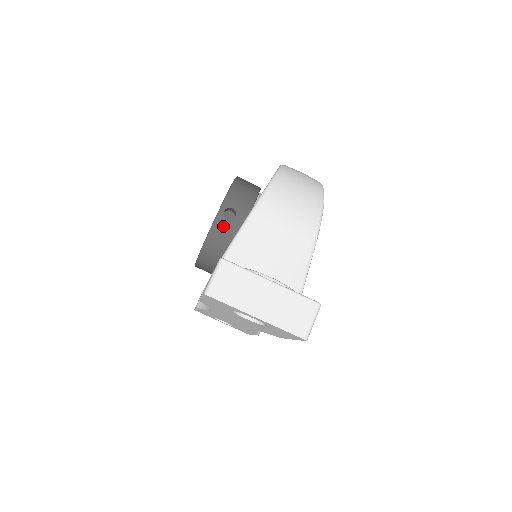
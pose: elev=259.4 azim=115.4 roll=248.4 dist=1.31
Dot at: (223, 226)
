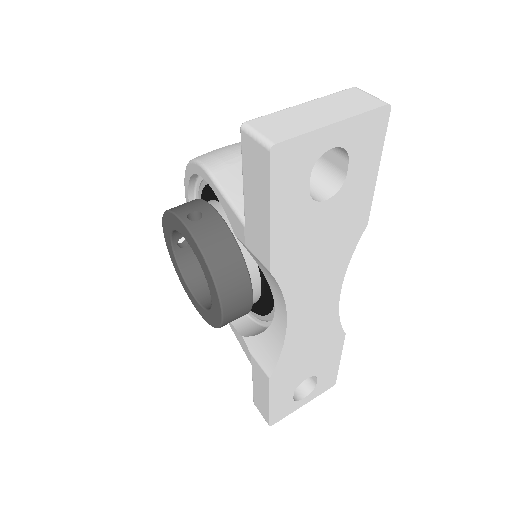
Dot at: (202, 228)
